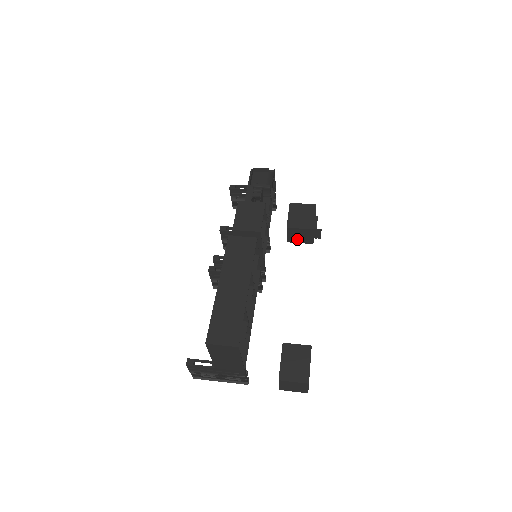
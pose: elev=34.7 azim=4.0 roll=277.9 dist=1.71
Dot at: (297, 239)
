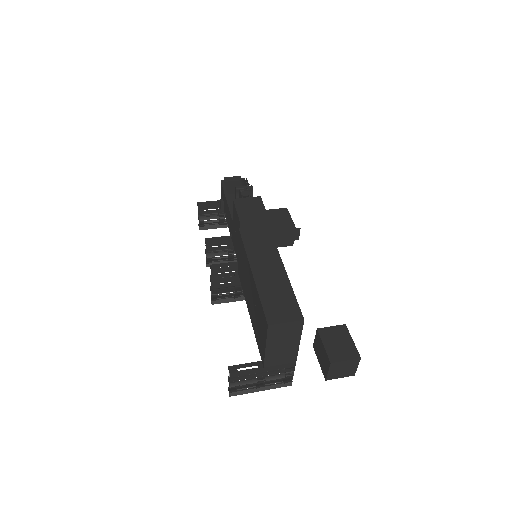
Dot at: (279, 242)
